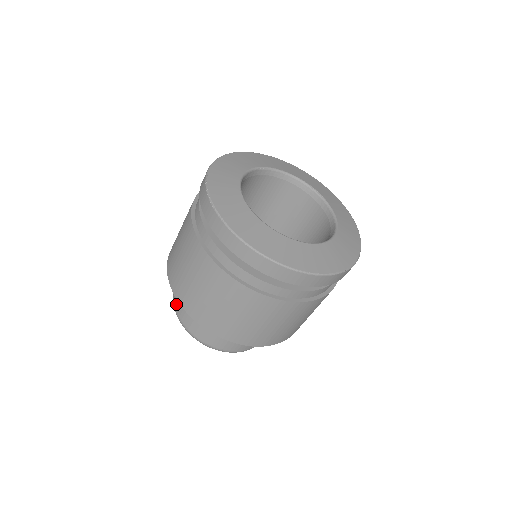
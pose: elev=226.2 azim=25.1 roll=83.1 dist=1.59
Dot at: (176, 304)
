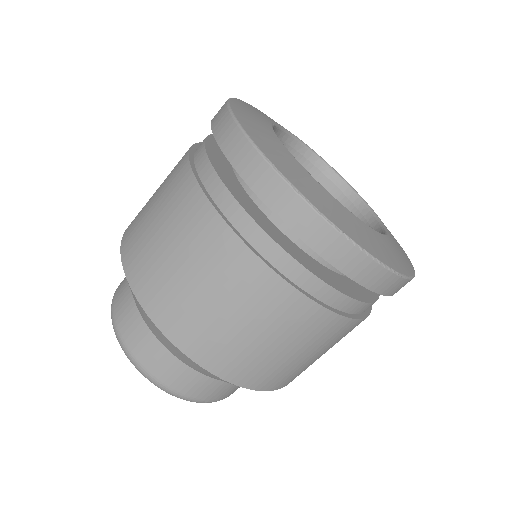
Dot at: occluded
